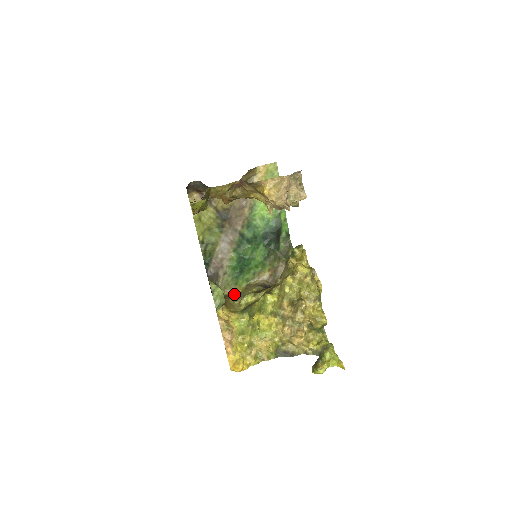
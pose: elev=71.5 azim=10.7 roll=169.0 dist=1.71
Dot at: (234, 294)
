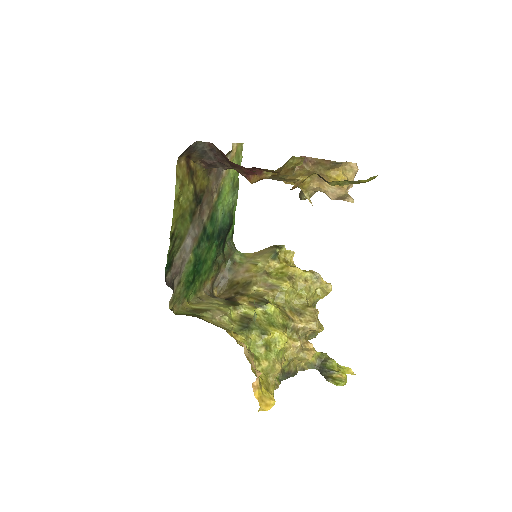
Dot at: (190, 311)
